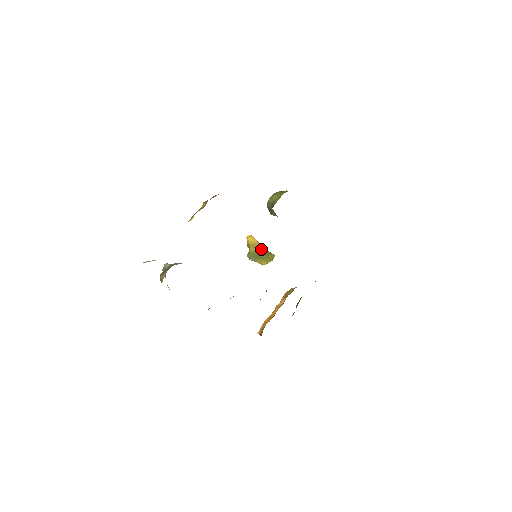
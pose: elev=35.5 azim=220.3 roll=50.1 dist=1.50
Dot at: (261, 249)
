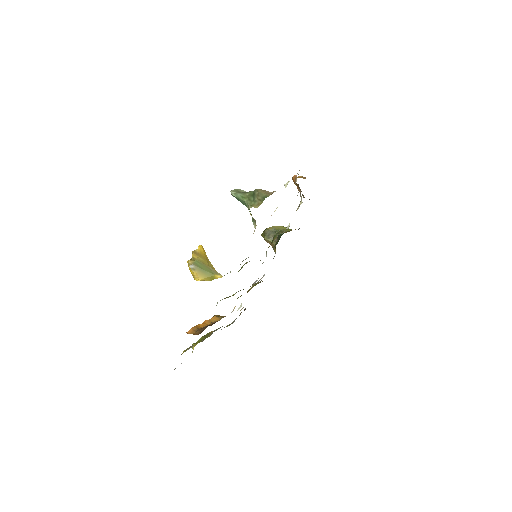
Dot at: (209, 264)
